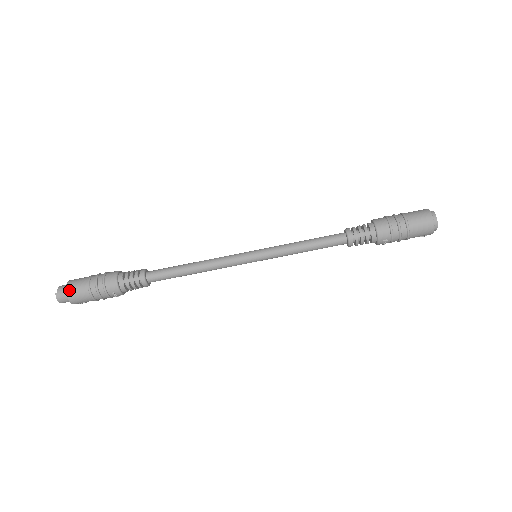
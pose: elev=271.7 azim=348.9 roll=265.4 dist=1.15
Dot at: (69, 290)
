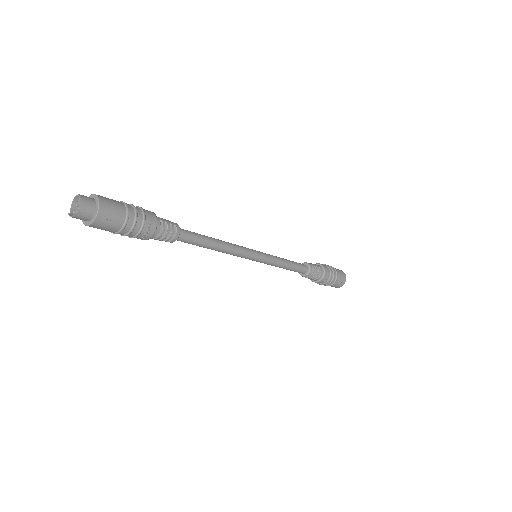
Dot at: (101, 196)
